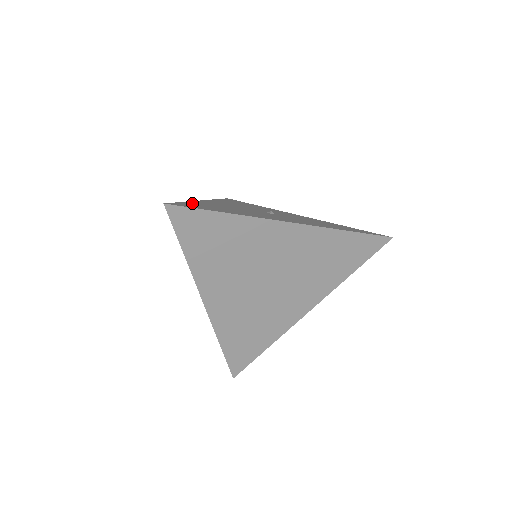
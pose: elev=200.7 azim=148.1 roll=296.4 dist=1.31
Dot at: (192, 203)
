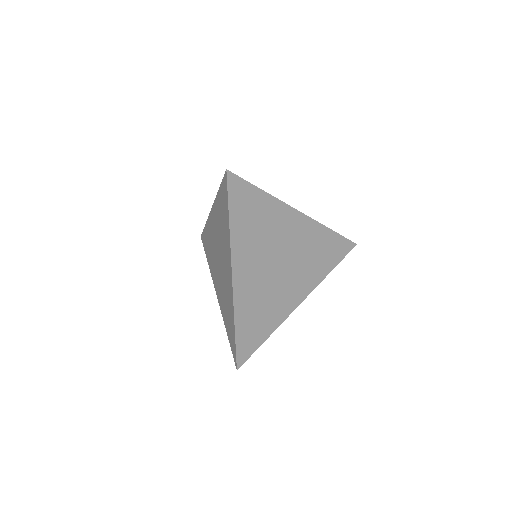
Dot at: occluded
